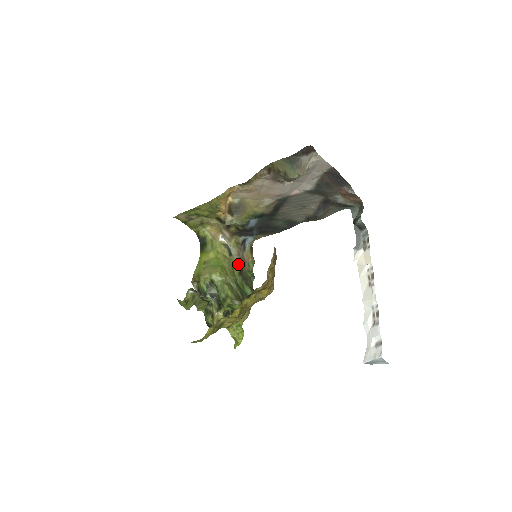
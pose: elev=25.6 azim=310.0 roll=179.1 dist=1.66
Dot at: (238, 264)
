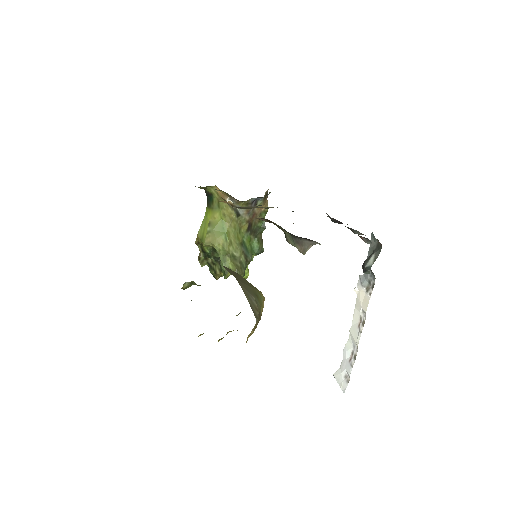
Dot at: (247, 221)
